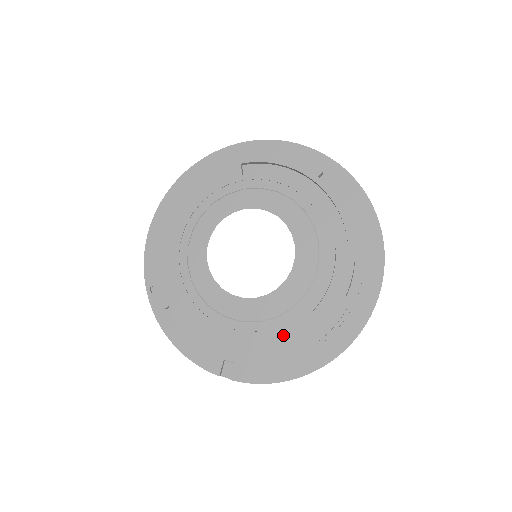
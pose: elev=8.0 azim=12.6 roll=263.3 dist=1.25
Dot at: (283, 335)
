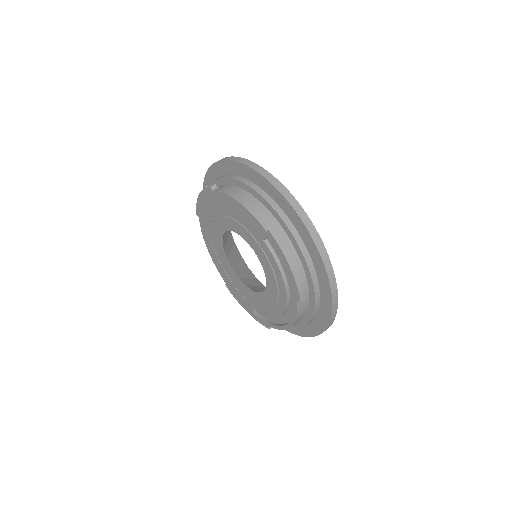
Dot at: (237, 293)
